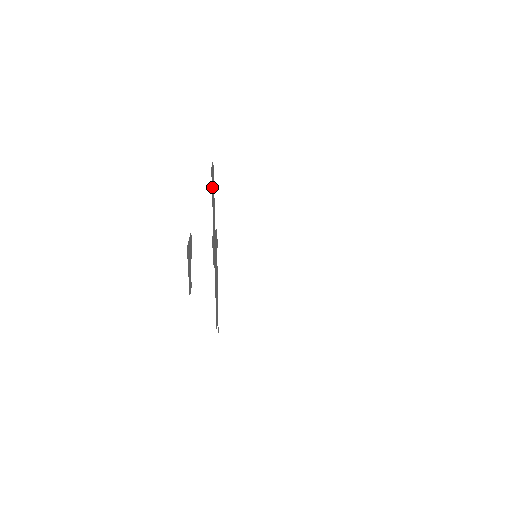
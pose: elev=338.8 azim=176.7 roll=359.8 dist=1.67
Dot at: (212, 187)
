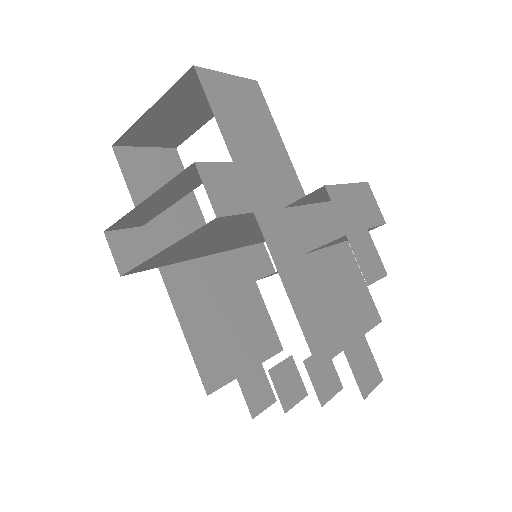
Dot at: (140, 174)
